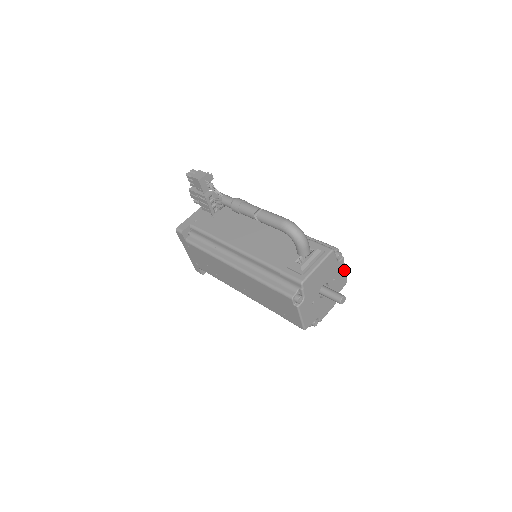
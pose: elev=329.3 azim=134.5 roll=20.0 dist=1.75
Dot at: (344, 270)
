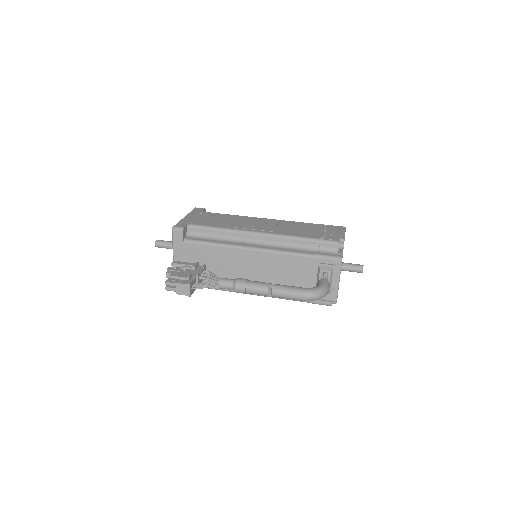
Dot at: occluded
